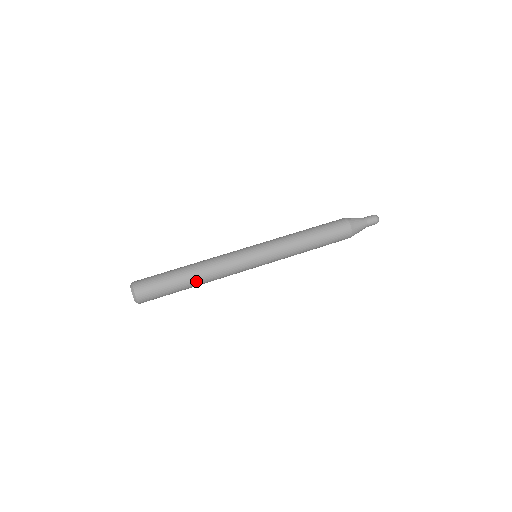
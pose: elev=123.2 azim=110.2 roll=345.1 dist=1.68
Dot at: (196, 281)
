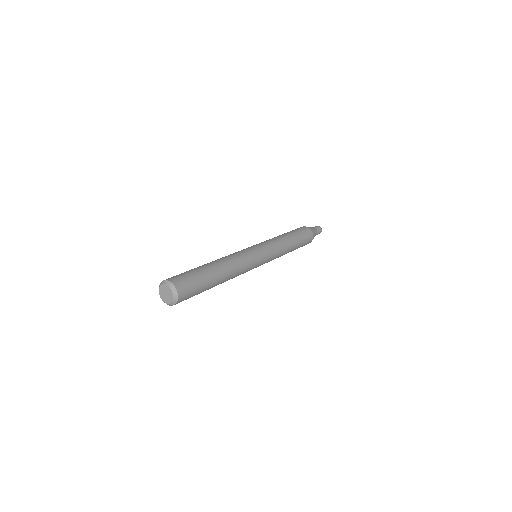
Dot at: (216, 263)
